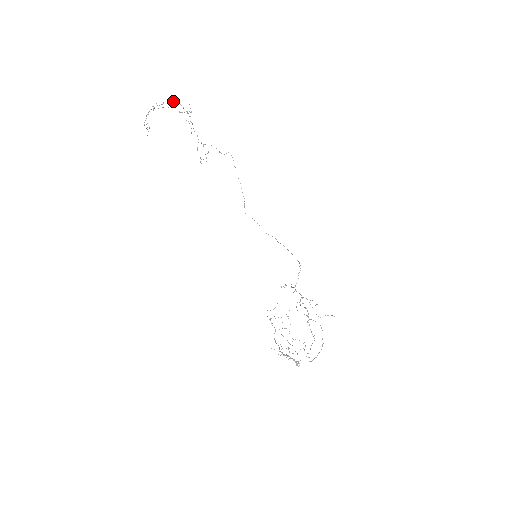
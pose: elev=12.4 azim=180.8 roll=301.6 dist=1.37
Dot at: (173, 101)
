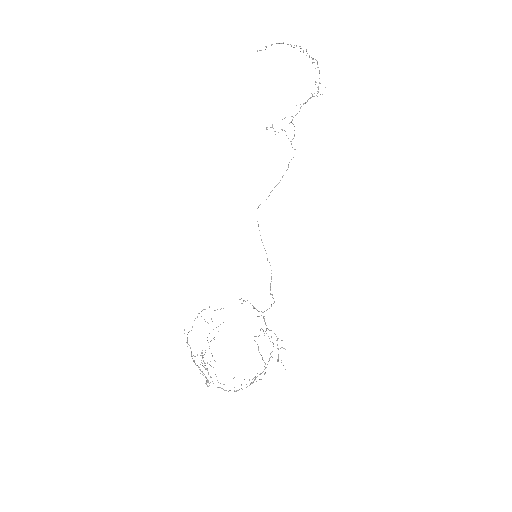
Dot at: occluded
